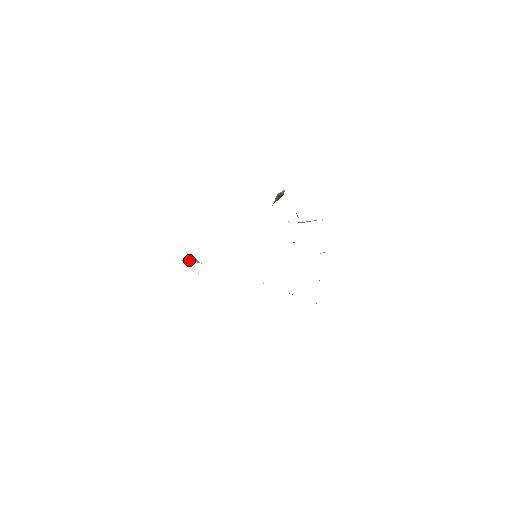
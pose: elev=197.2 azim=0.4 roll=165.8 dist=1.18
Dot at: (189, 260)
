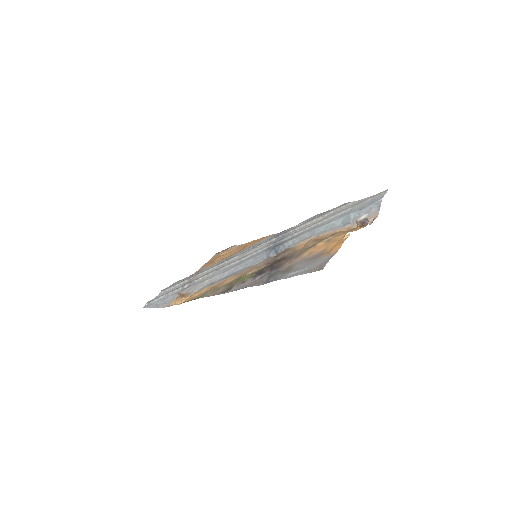
Dot at: (185, 298)
